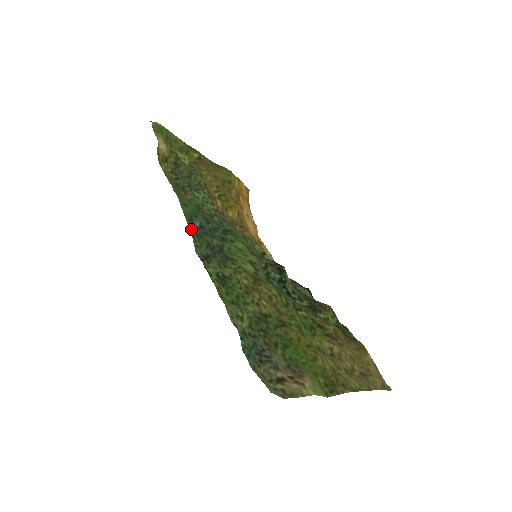
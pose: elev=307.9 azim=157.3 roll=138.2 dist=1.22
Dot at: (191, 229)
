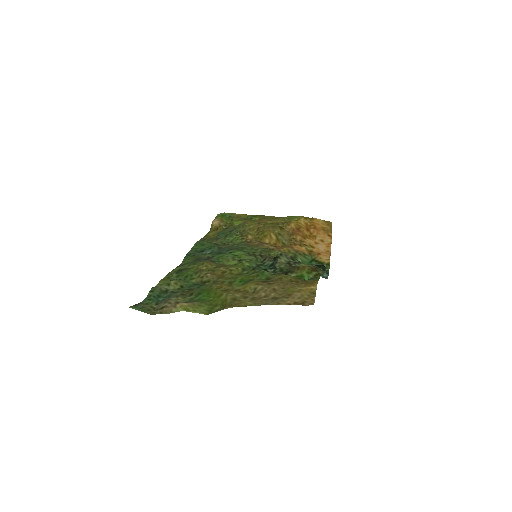
Dot at: (189, 254)
